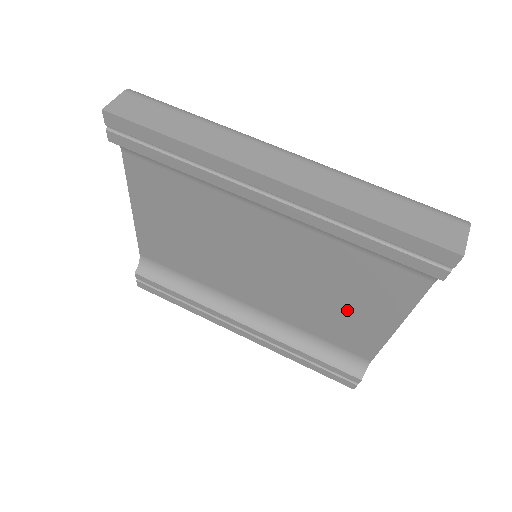
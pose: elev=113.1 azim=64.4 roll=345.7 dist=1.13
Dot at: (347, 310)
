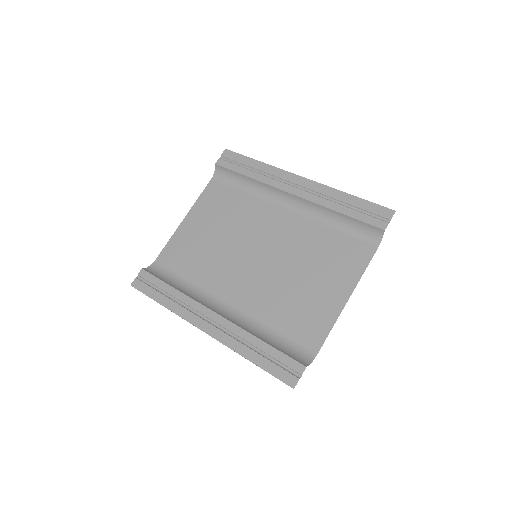
Dot at: (313, 288)
